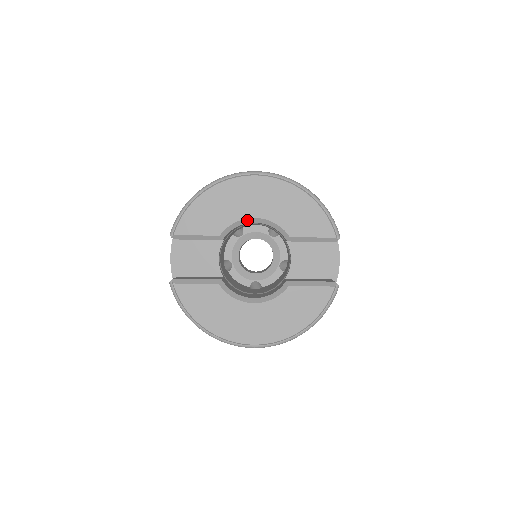
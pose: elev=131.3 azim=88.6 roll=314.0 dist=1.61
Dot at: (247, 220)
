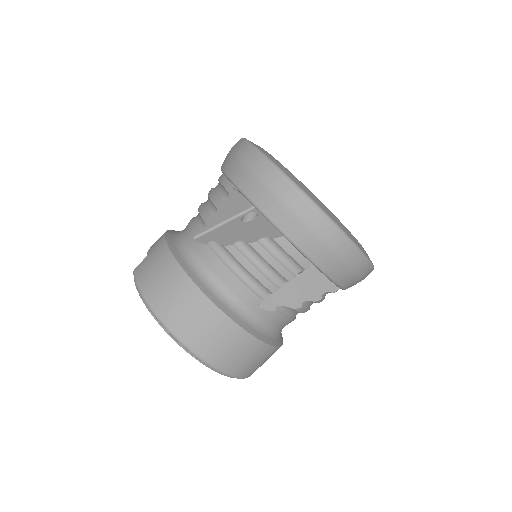
Dot at: occluded
